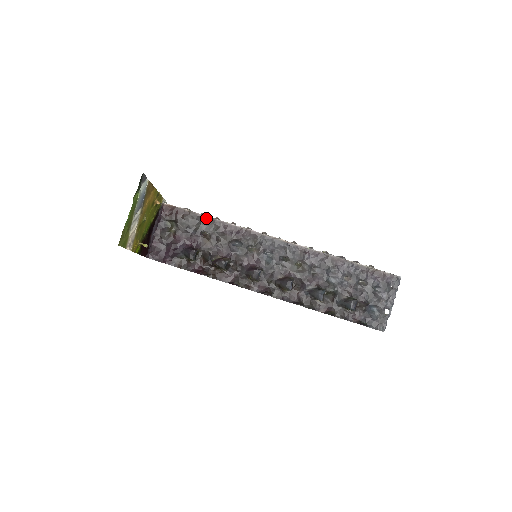
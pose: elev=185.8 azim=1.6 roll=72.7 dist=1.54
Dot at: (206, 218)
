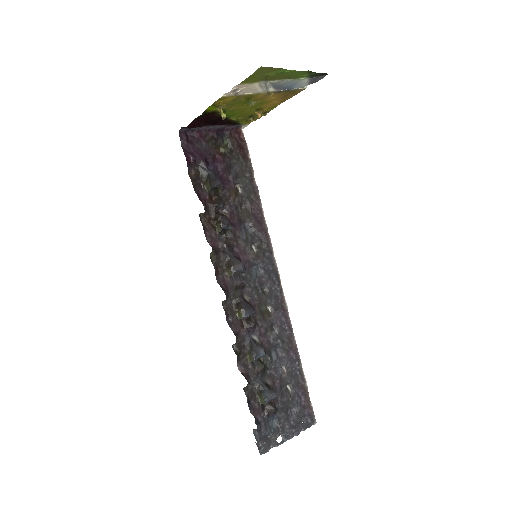
Dot at: (254, 181)
